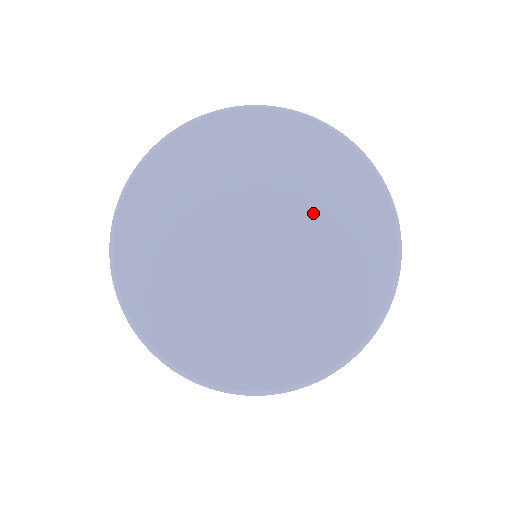
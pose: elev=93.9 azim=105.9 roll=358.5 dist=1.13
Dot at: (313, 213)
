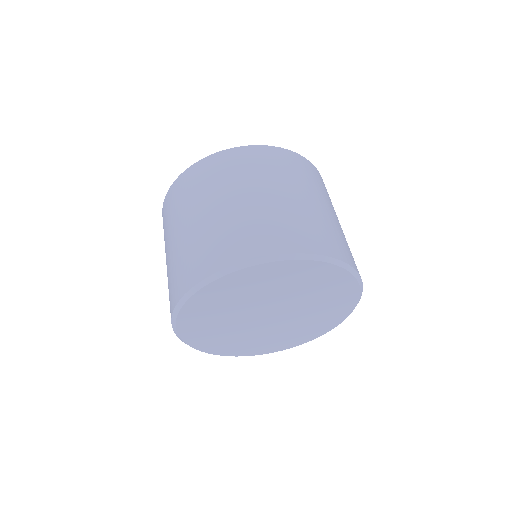
Dot at: (311, 301)
